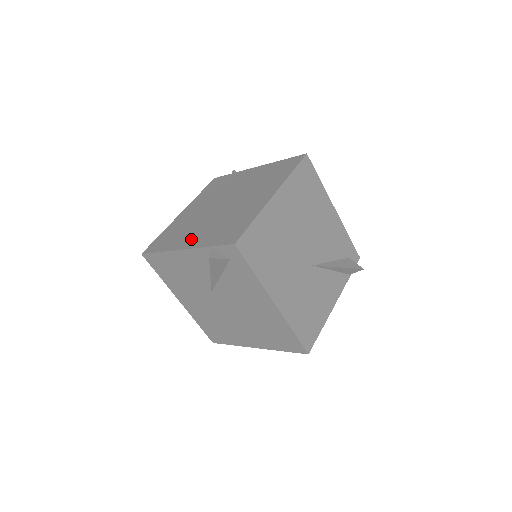
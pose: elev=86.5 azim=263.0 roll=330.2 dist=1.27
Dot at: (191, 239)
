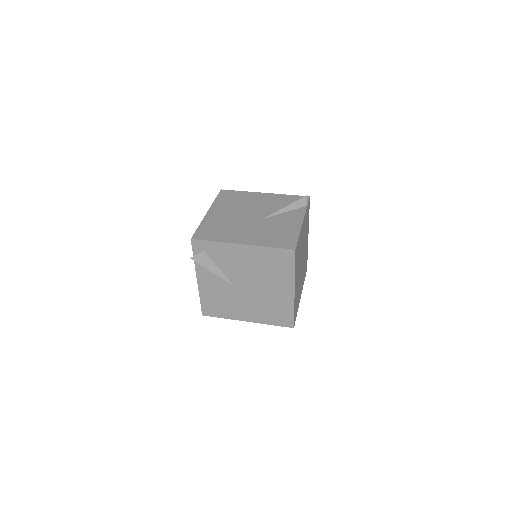
Dot at: occluded
